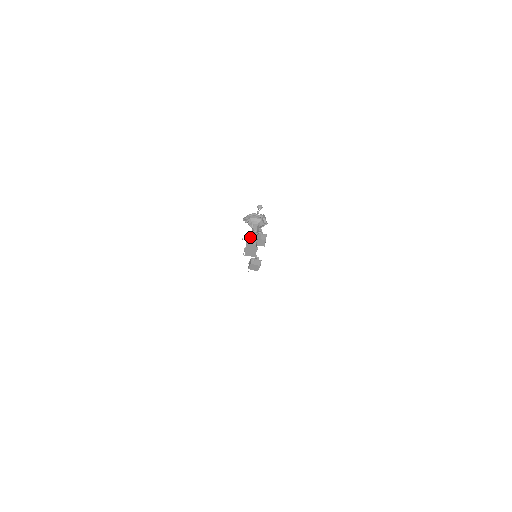
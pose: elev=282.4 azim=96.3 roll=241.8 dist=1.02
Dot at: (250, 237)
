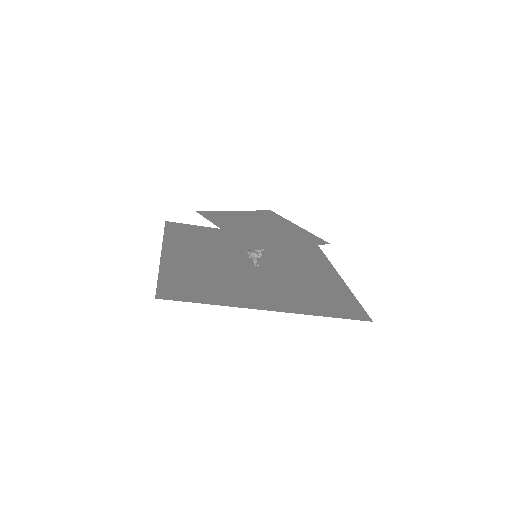
Dot at: occluded
